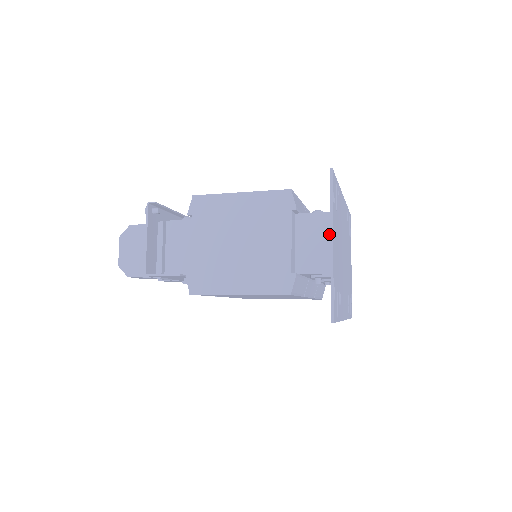
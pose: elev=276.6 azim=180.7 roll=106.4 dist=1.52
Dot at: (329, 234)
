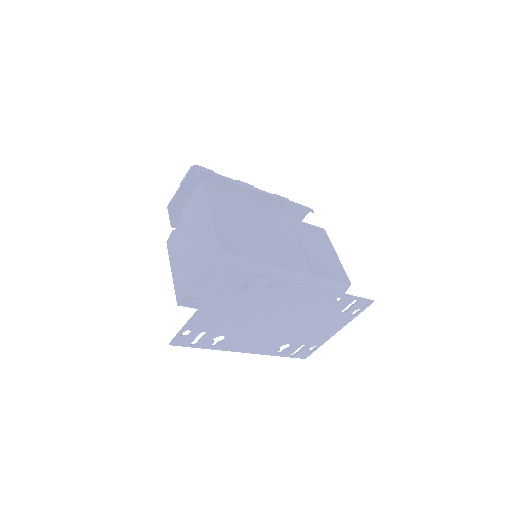
Dot at: occluded
